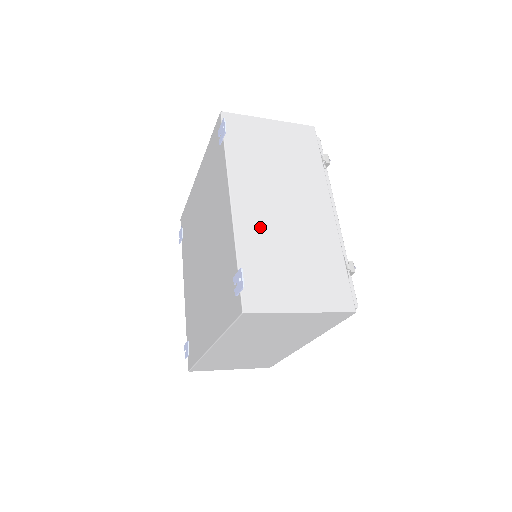
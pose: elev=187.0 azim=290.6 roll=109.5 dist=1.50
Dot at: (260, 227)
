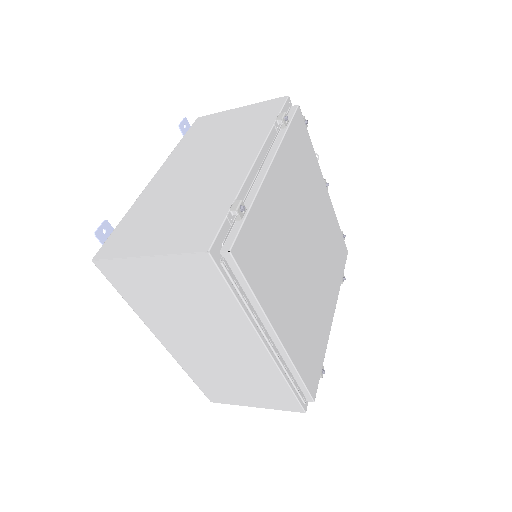
Dot at: (163, 191)
